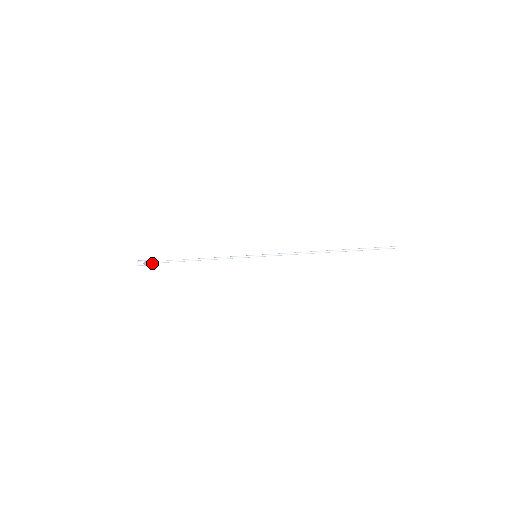
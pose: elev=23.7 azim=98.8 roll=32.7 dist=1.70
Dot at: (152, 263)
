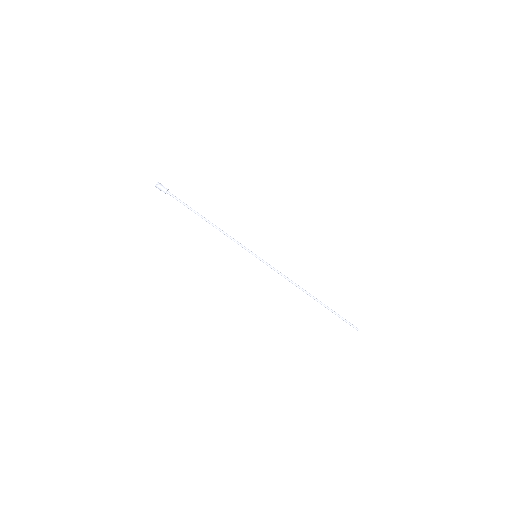
Dot at: (169, 193)
